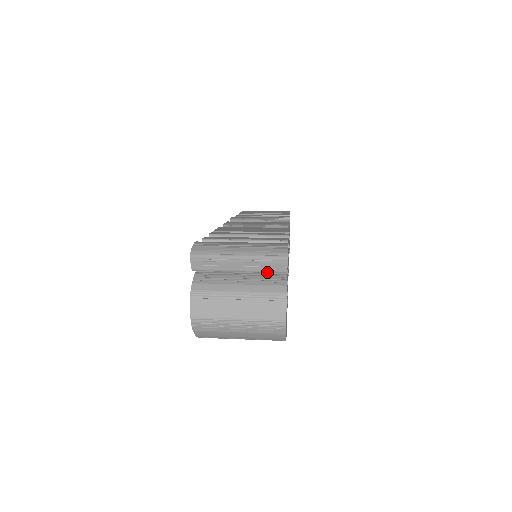
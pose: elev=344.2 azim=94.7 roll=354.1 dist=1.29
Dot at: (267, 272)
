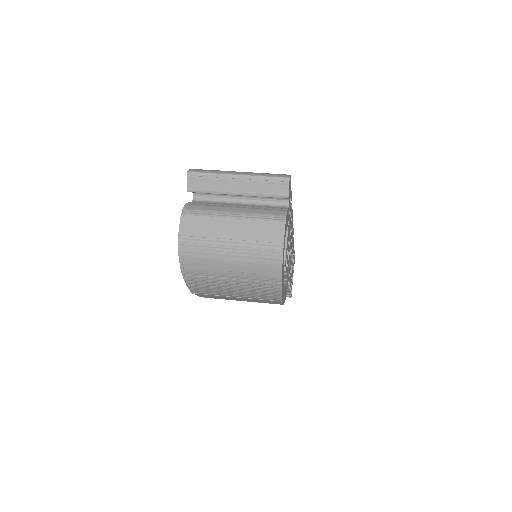
Dot at: (267, 196)
